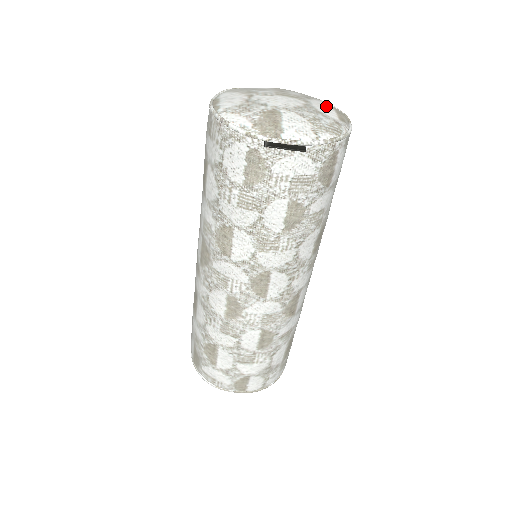
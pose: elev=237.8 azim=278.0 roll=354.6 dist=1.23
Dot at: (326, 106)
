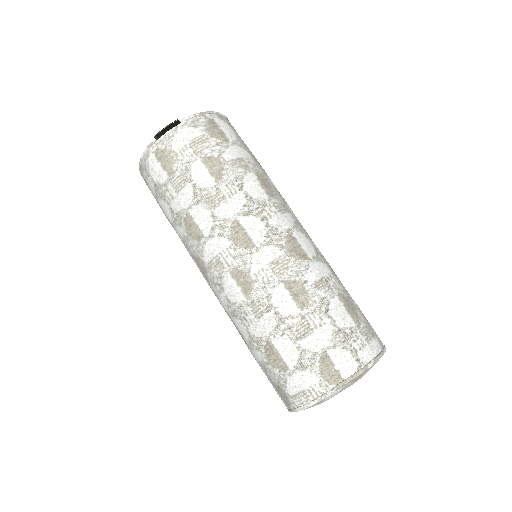
Dot at: occluded
